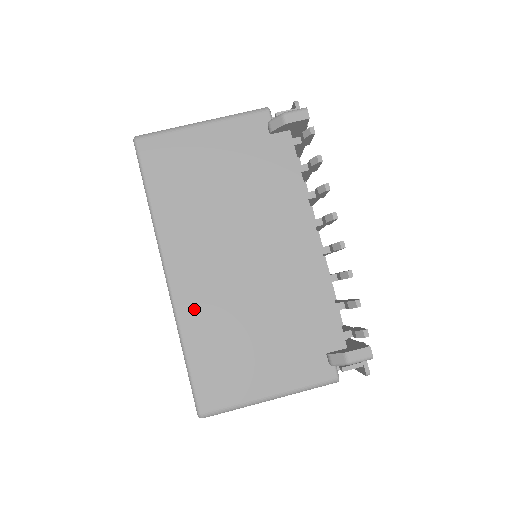
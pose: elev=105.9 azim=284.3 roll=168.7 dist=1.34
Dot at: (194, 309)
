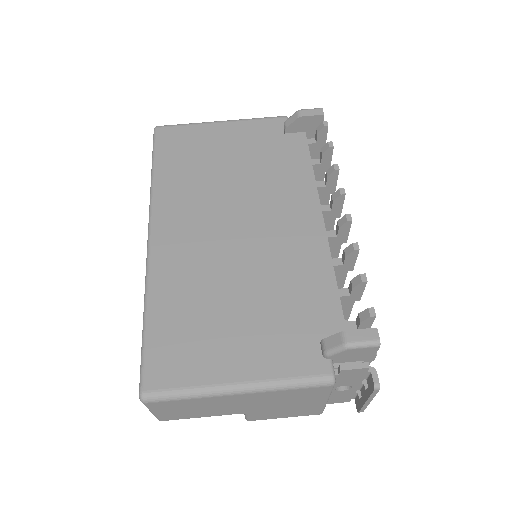
Dot at: (169, 272)
